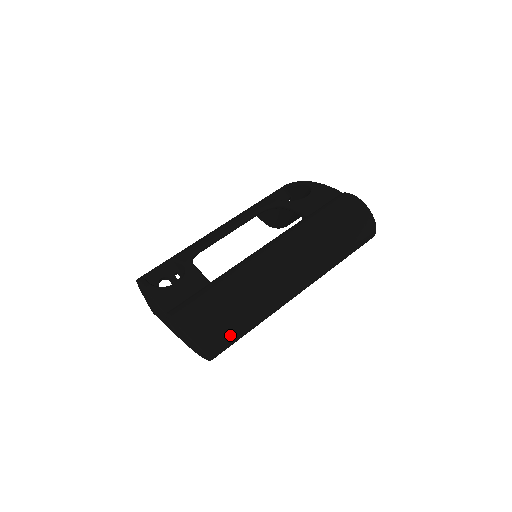
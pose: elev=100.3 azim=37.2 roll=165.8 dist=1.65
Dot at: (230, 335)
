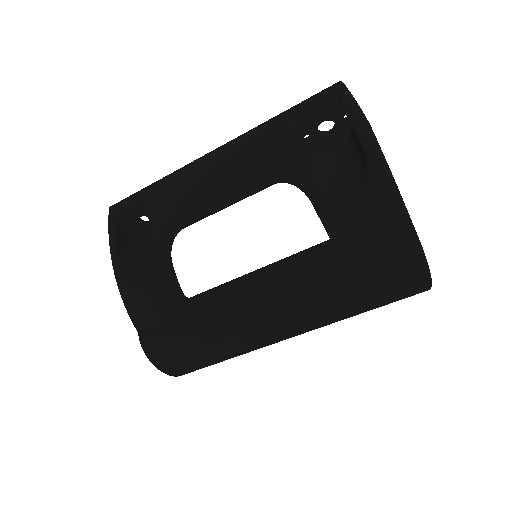
Dot at: occluded
